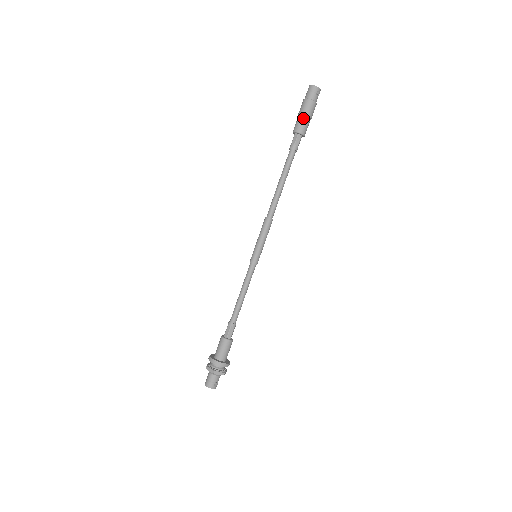
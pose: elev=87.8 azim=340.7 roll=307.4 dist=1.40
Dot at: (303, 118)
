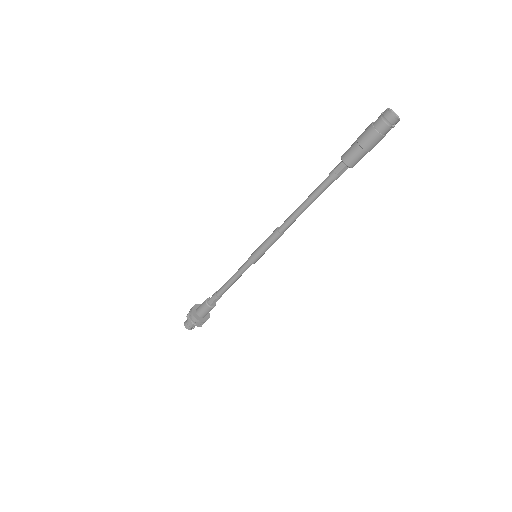
Dot at: (359, 151)
